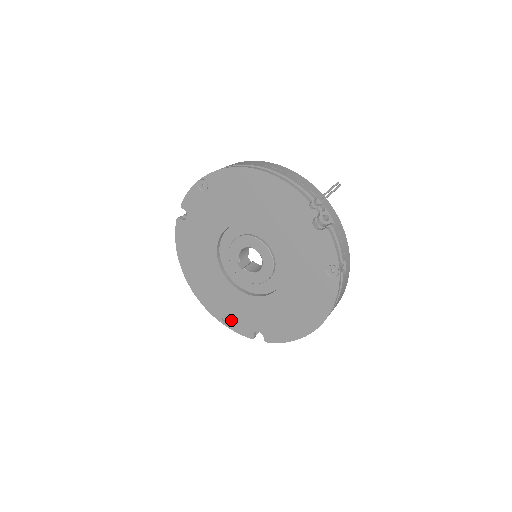
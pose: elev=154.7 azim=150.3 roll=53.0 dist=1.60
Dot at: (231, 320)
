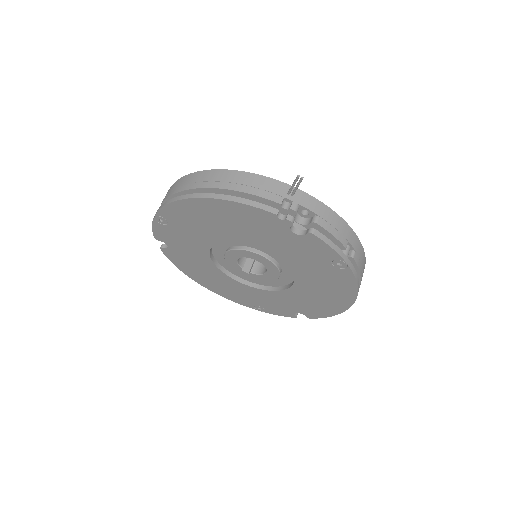
Dot at: (267, 308)
